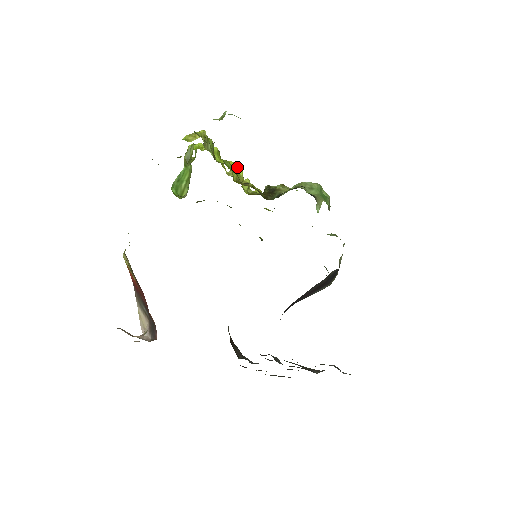
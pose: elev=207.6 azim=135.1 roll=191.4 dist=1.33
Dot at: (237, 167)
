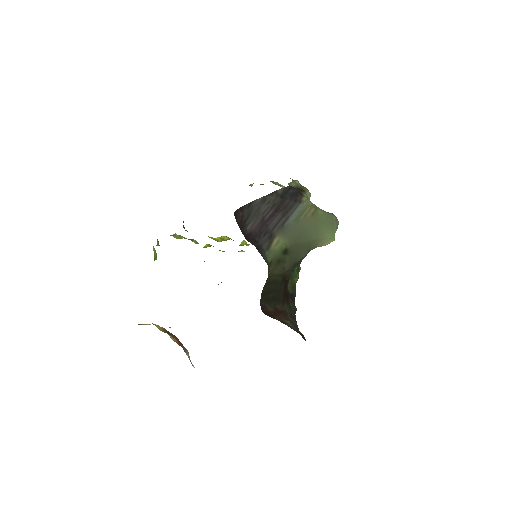
Dot at: (219, 237)
